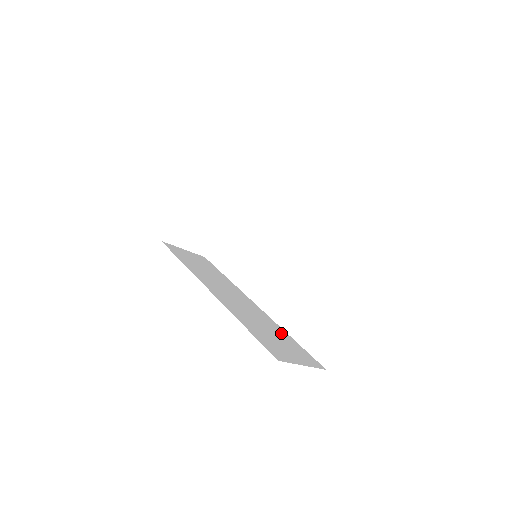
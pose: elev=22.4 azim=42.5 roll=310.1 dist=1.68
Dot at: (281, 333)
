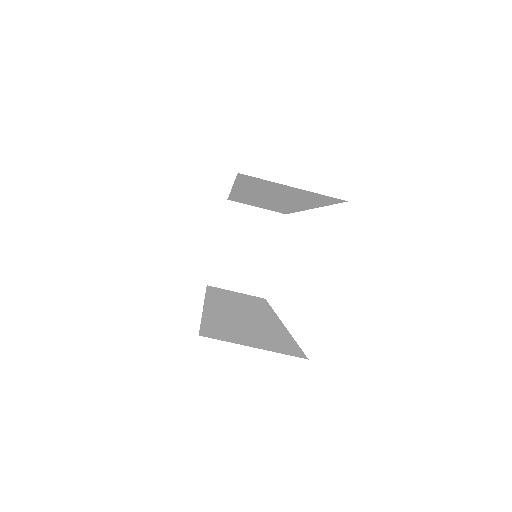
Dot at: (276, 333)
